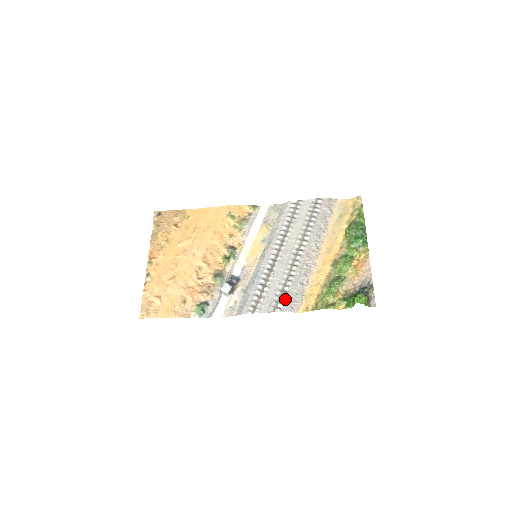
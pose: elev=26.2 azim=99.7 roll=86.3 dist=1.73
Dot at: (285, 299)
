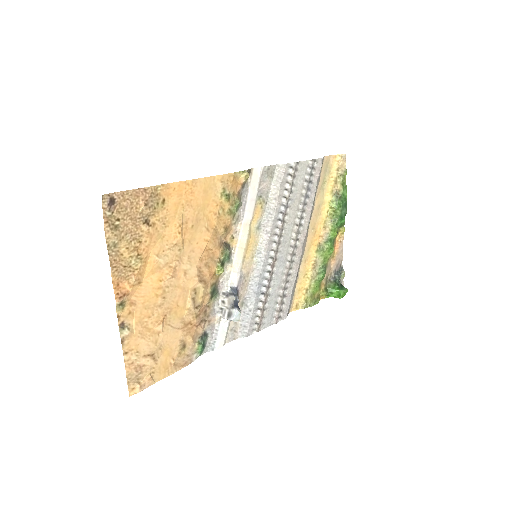
Dot at: (284, 305)
